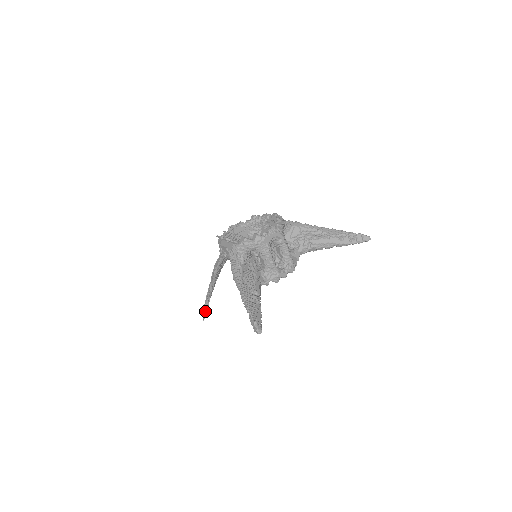
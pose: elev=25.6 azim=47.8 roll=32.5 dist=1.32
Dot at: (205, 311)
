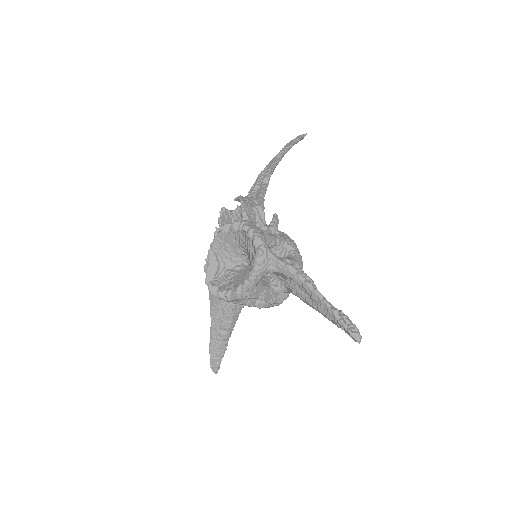
Dot at: (301, 136)
